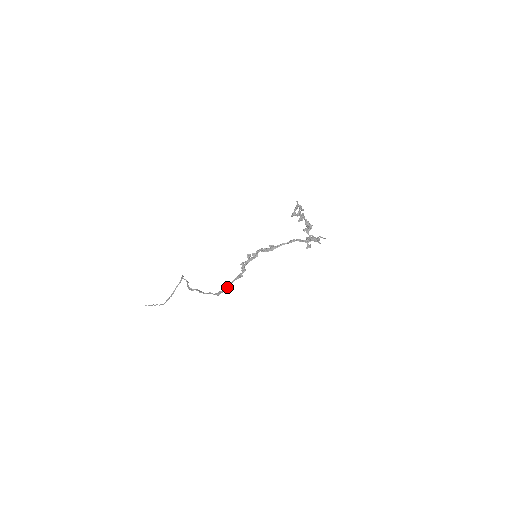
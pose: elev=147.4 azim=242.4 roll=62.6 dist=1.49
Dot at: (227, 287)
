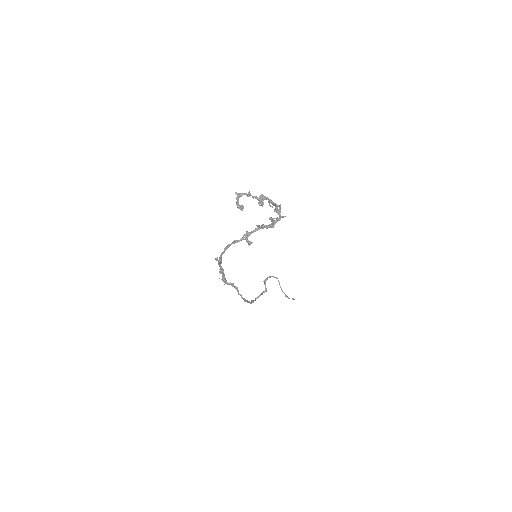
Dot at: (242, 298)
